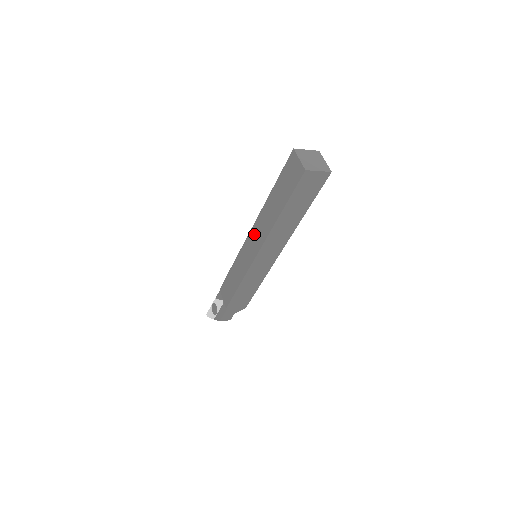
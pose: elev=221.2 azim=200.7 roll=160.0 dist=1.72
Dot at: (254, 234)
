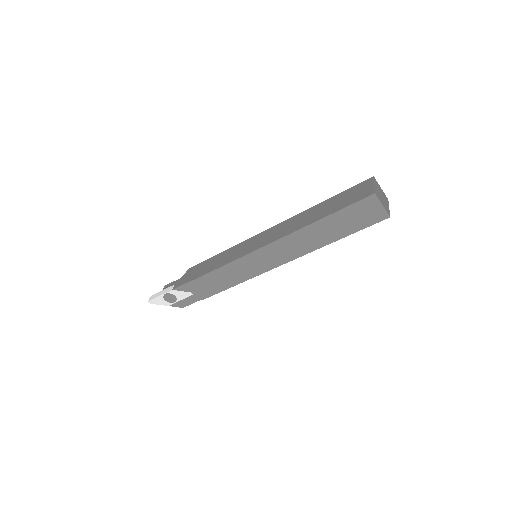
Dot at: (277, 249)
